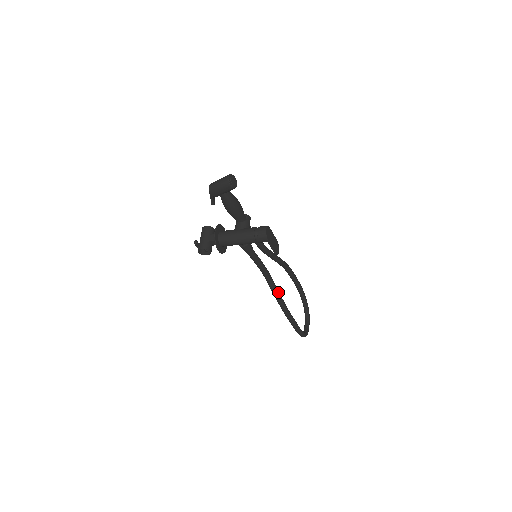
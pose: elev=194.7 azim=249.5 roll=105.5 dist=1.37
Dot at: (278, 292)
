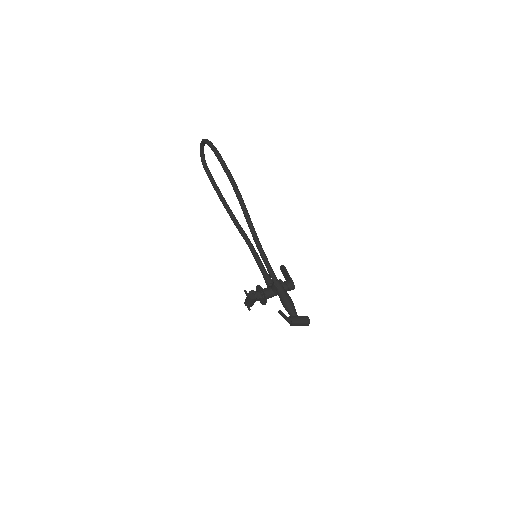
Dot at: occluded
